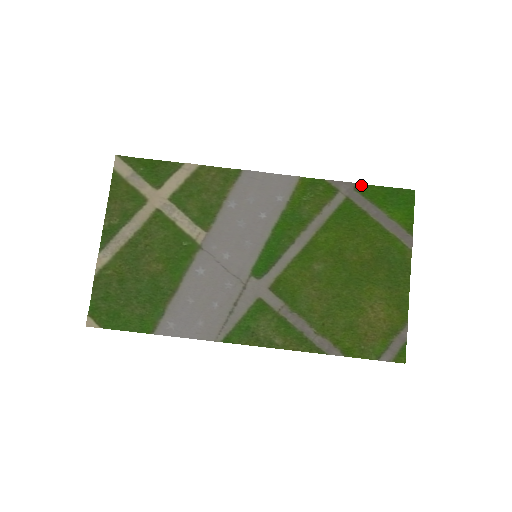
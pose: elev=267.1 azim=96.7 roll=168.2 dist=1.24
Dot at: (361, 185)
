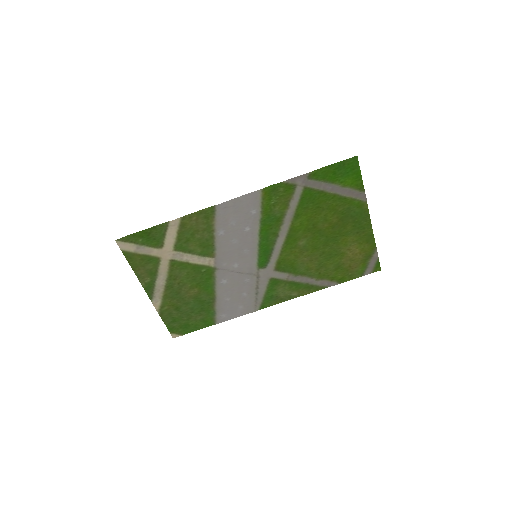
Dot at: (312, 173)
